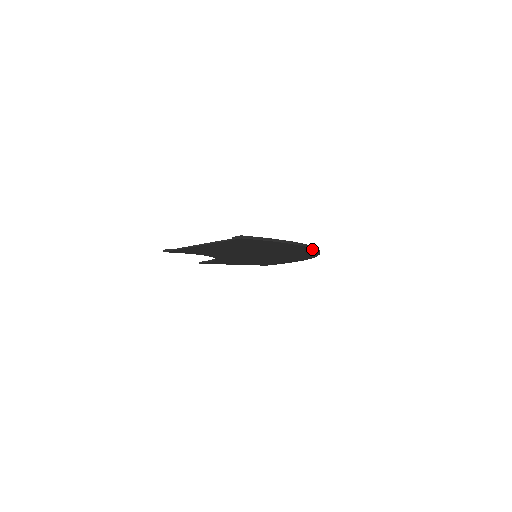
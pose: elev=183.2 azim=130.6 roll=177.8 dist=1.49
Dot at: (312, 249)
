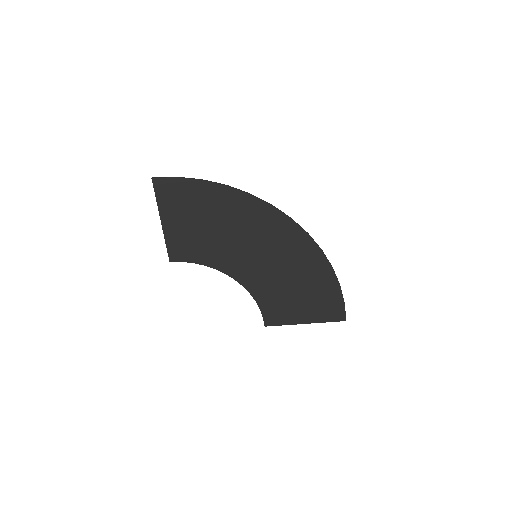
Dot at: (248, 195)
